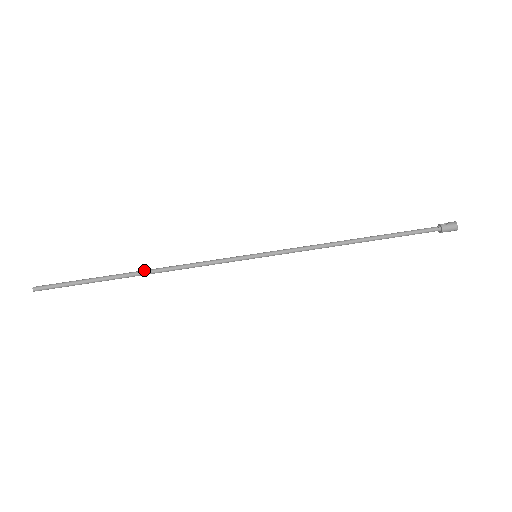
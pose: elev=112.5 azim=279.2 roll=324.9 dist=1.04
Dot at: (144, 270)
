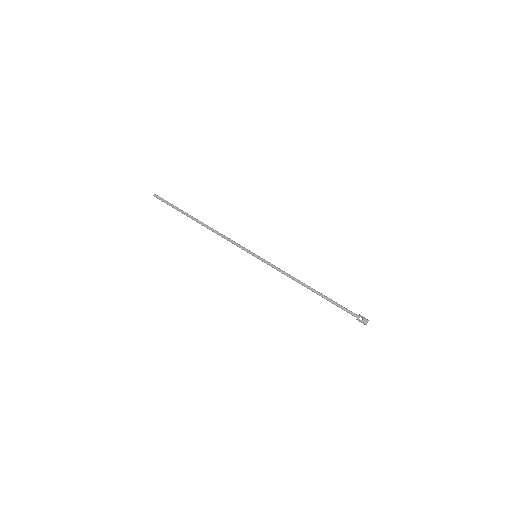
Dot at: (202, 223)
